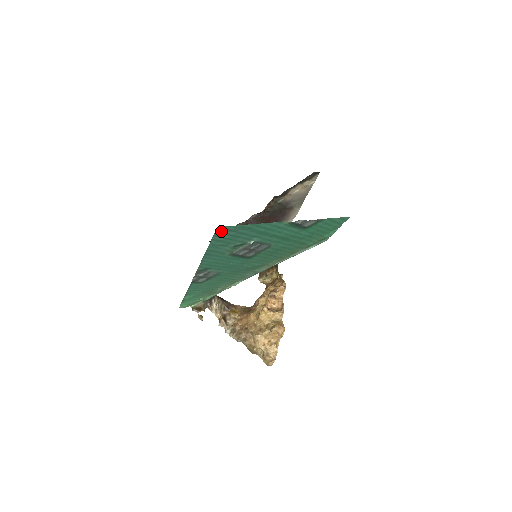
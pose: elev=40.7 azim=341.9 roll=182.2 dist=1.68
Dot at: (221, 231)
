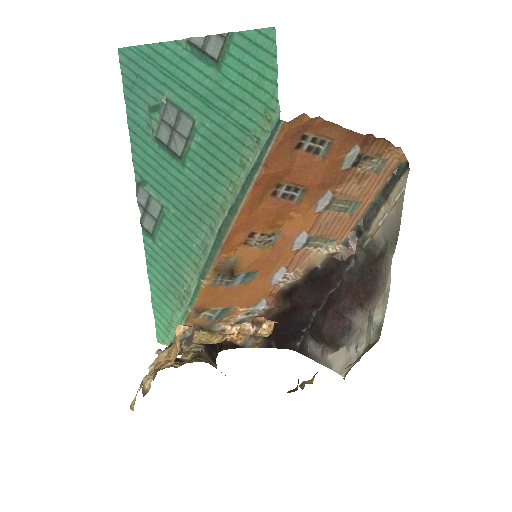
Dot at: (126, 63)
